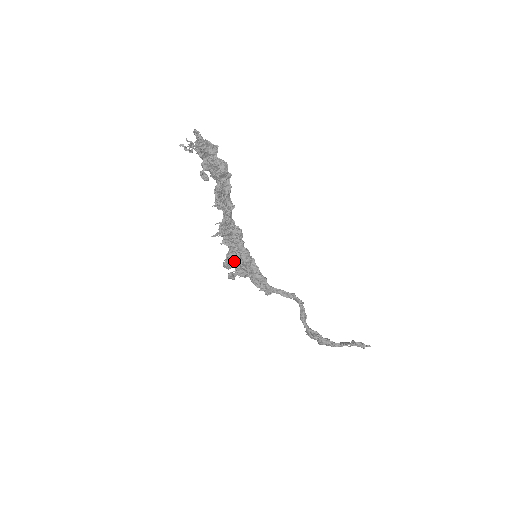
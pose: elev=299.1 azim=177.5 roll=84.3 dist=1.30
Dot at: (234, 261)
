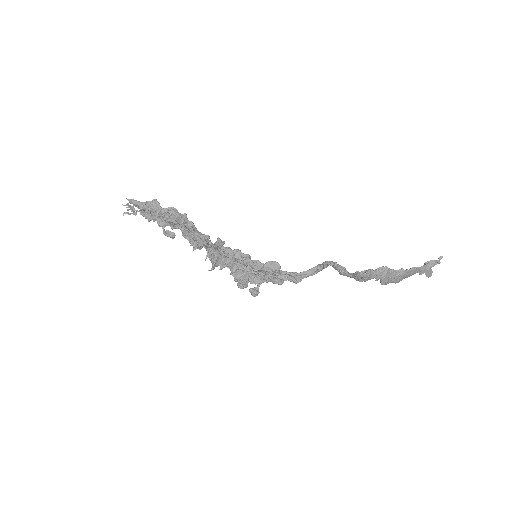
Dot at: (242, 274)
